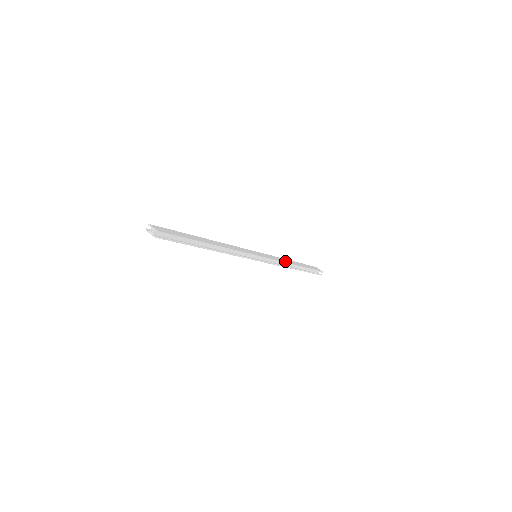
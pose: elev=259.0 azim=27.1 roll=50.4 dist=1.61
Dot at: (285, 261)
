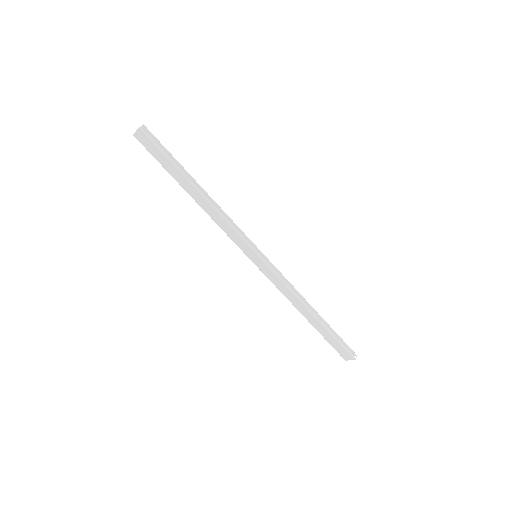
Dot at: (296, 293)
